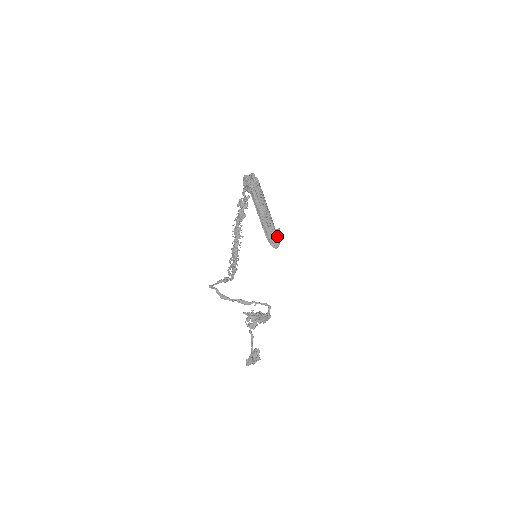
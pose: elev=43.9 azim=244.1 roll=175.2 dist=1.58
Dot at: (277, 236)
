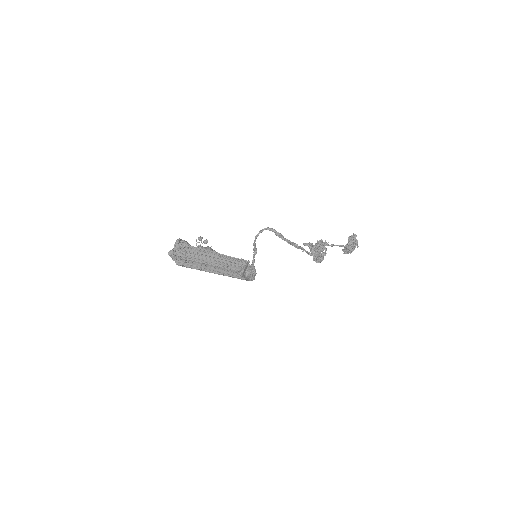
Dot at: (245, 275)
